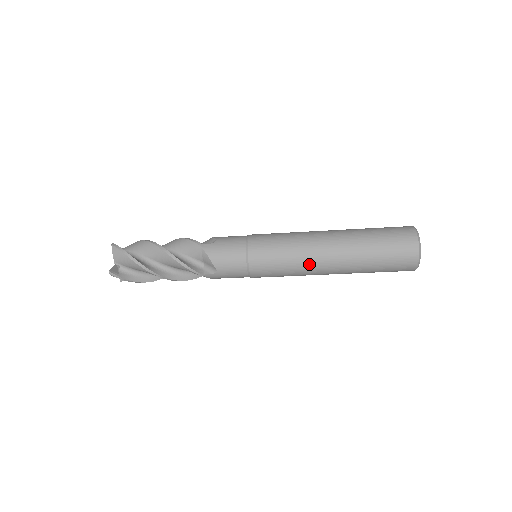
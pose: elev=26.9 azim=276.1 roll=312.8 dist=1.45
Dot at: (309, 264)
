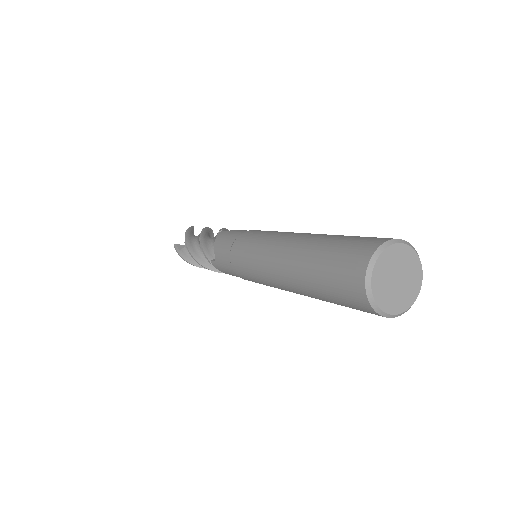
Dot at: (266, 264)
